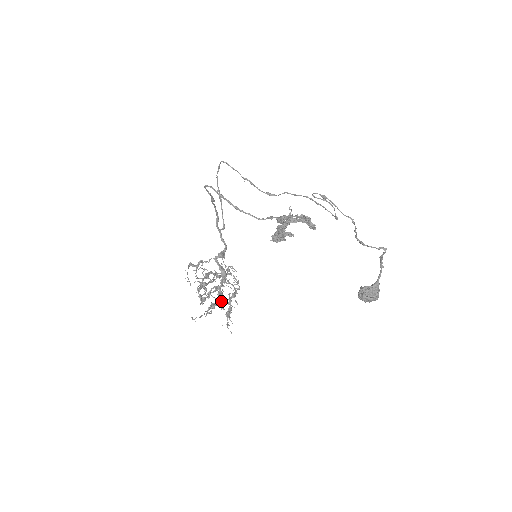
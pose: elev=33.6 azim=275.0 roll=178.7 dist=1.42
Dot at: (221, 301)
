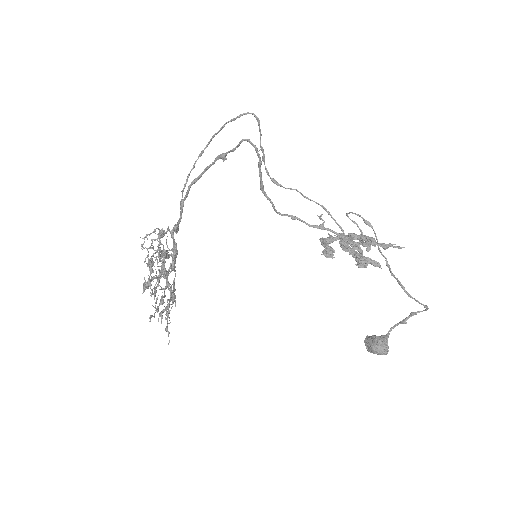
Dot at: (175, 296)
